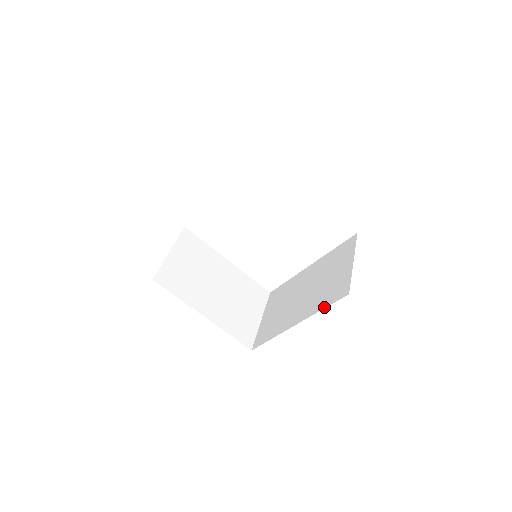
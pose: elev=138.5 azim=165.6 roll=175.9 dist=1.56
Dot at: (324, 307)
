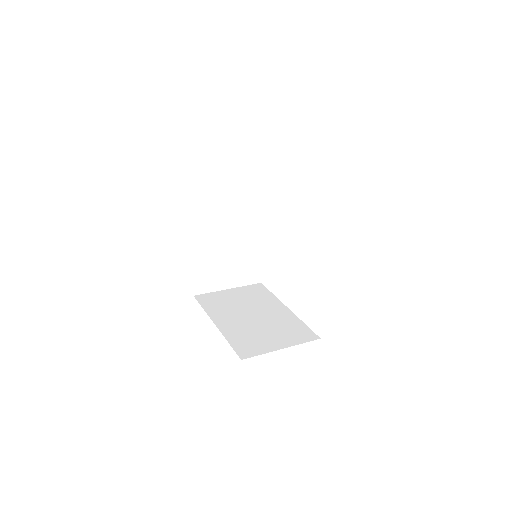
Dot at: occluded
